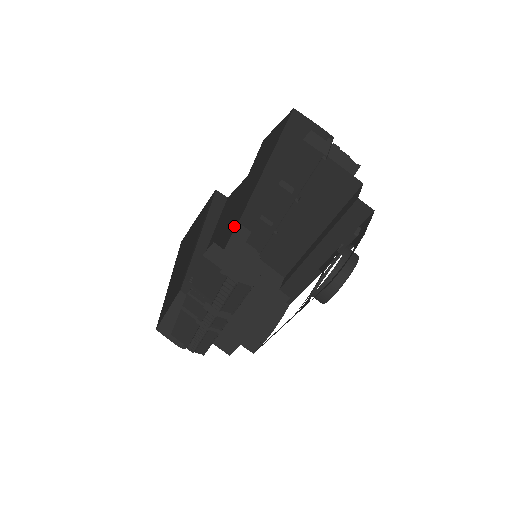
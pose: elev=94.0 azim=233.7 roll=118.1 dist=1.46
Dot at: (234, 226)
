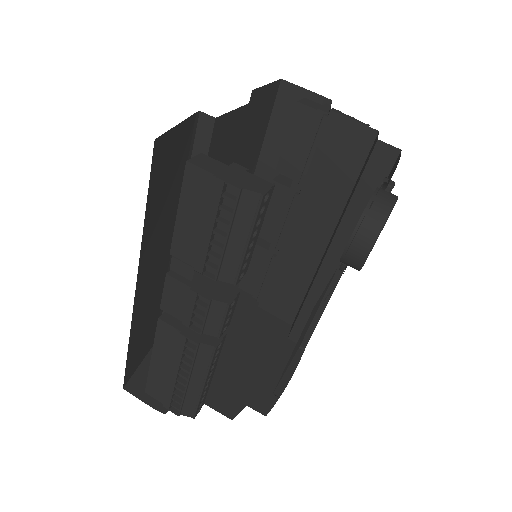
Dot at: occluded
